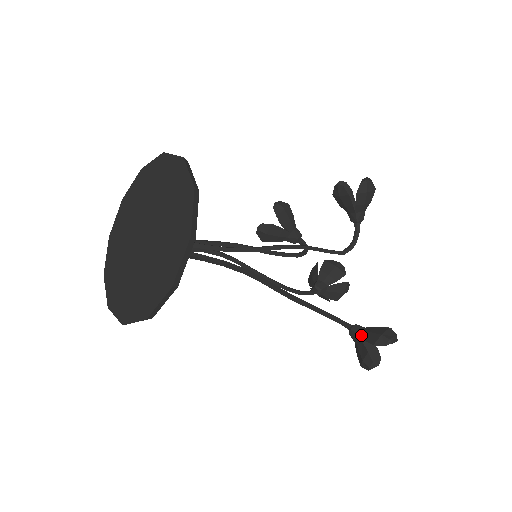
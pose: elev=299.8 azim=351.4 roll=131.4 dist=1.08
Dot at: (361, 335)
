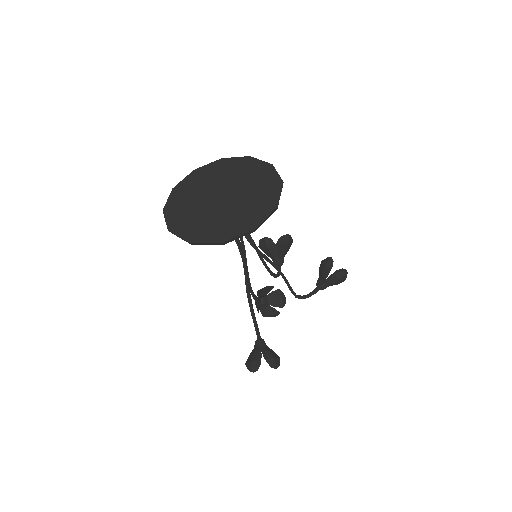
Dot at: (262, 348)
